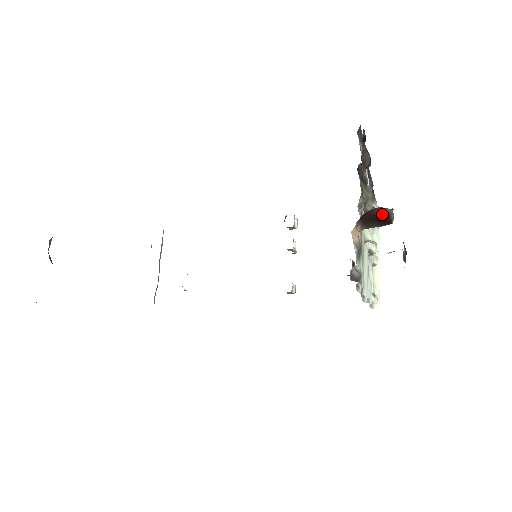
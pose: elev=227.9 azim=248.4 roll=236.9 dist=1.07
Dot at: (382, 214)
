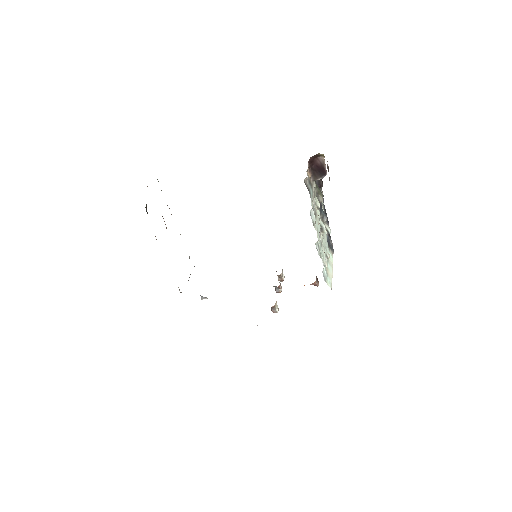
Dot at: (320, 164)
